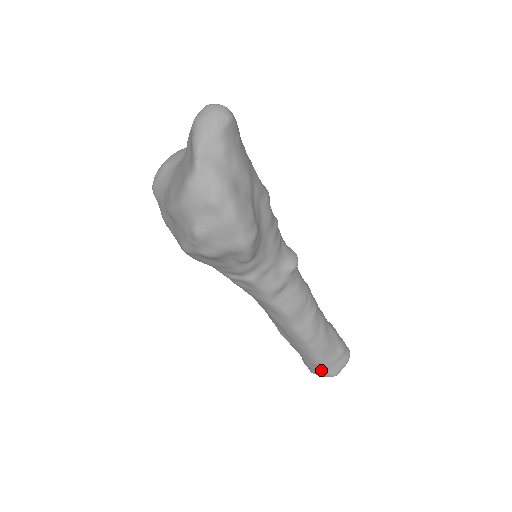
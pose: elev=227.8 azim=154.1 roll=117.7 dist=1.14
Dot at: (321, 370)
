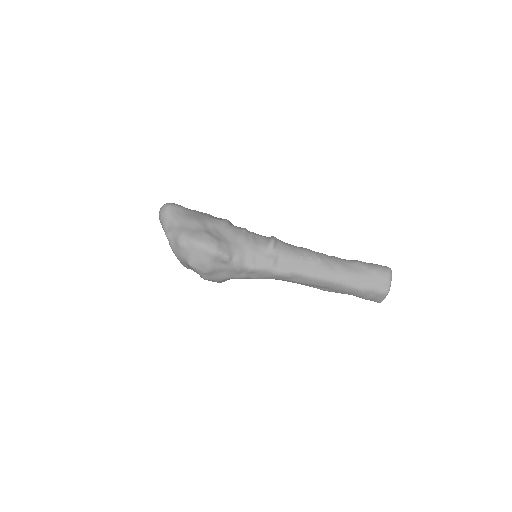
Dot at: (374, 294)
